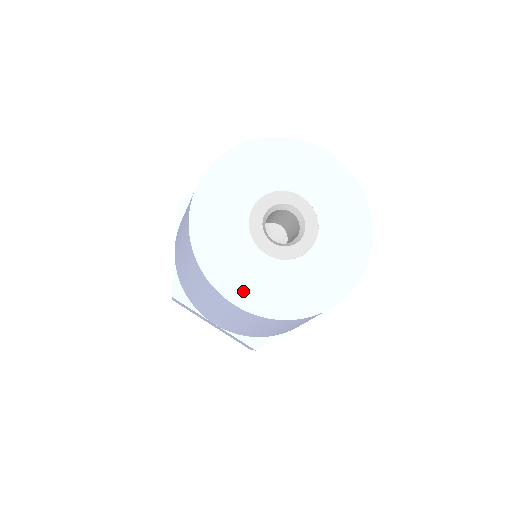
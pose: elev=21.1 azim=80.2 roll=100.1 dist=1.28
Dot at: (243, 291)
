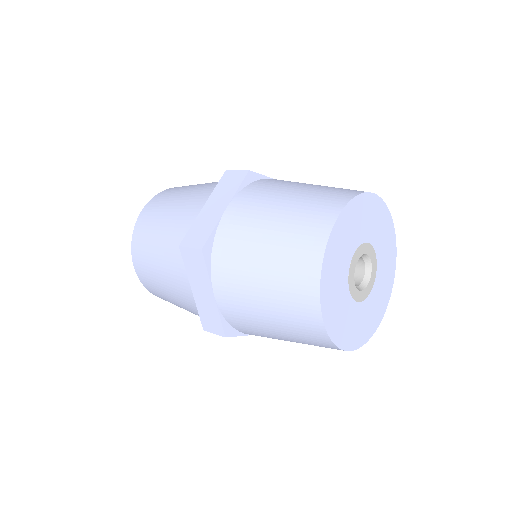
Dot at: (354, 338)
